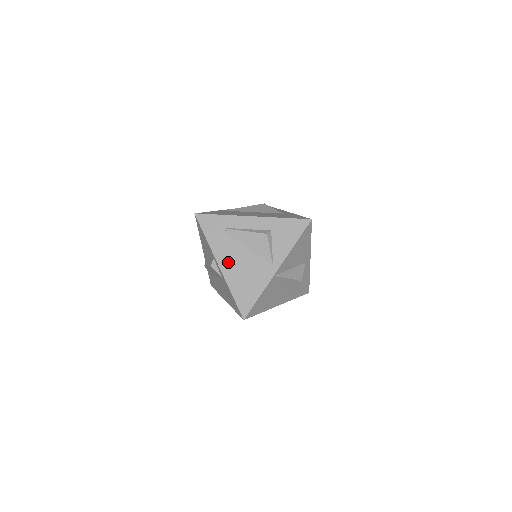
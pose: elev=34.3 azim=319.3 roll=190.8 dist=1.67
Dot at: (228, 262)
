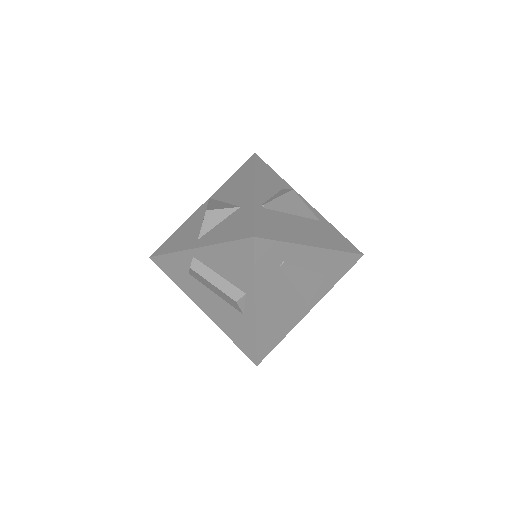
Dot at: (268, 304)
